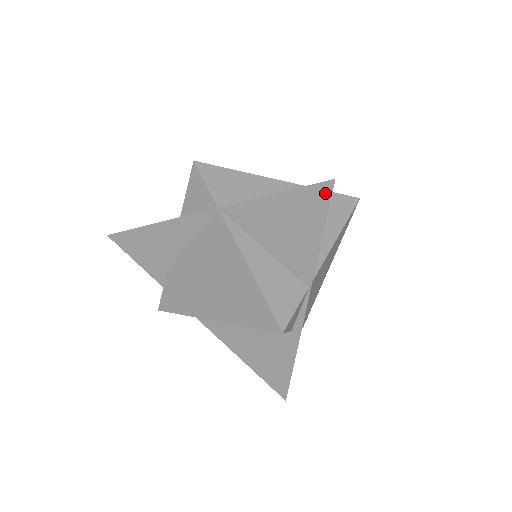
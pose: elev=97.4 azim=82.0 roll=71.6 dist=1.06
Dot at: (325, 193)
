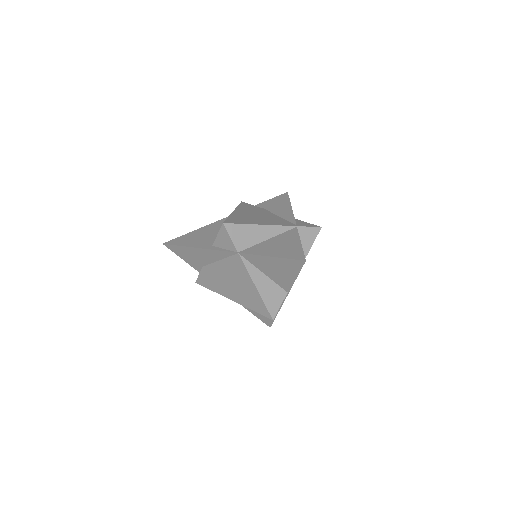
Dot at: (300, 264)
